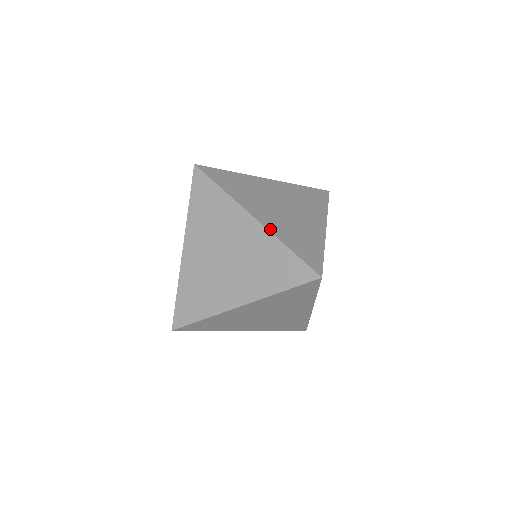
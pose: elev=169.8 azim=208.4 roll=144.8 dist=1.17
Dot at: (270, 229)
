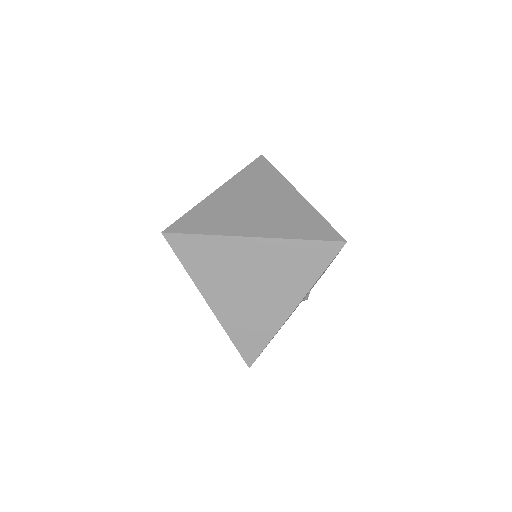
Dot at: (310, 204)
